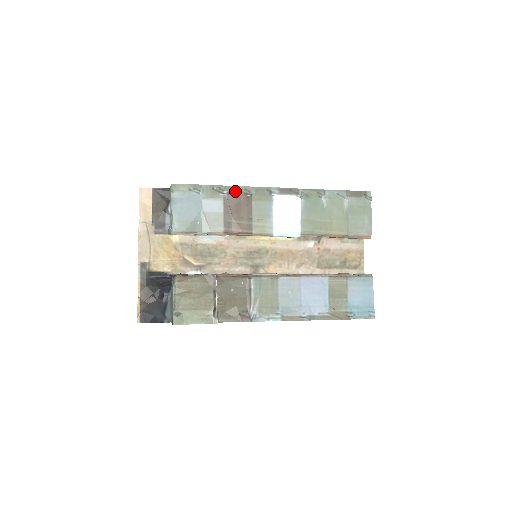
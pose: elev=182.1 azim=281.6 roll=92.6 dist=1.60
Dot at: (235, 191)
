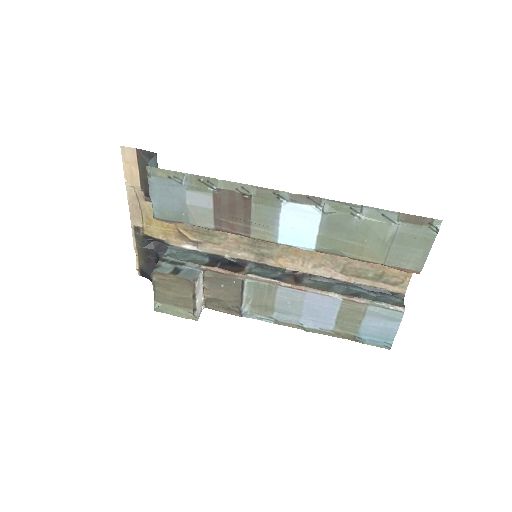
Dot at: (228, 188)
